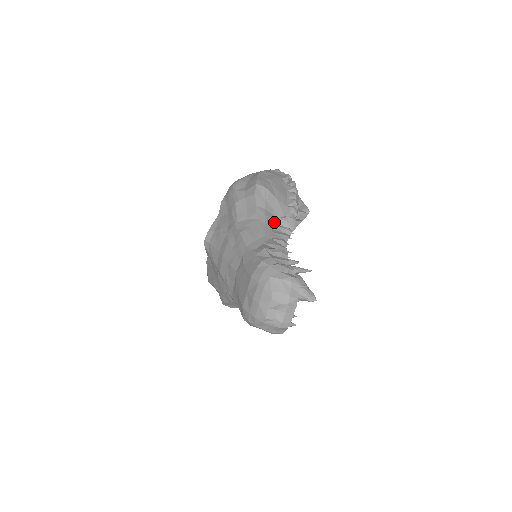
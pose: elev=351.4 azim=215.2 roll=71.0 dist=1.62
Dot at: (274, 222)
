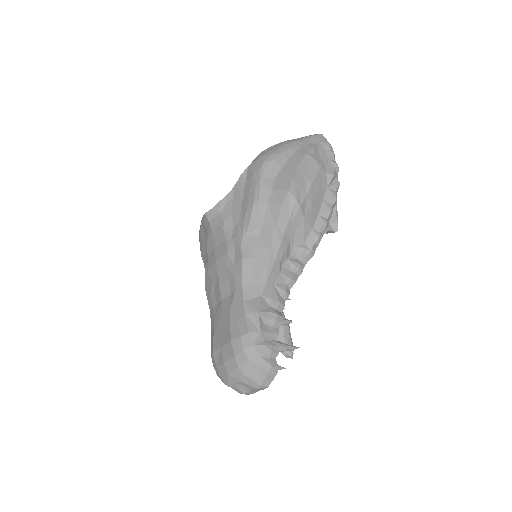
Dot at: (288, 253)
